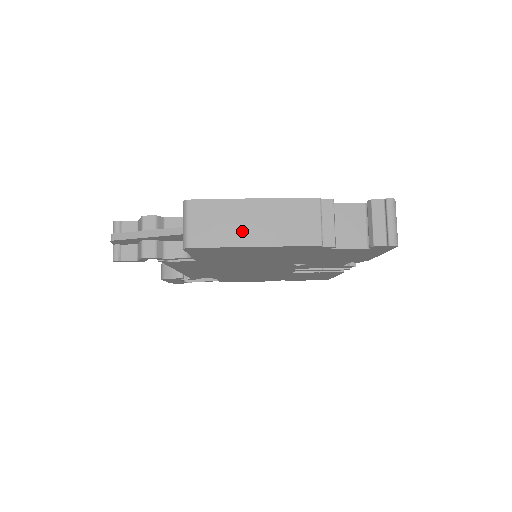
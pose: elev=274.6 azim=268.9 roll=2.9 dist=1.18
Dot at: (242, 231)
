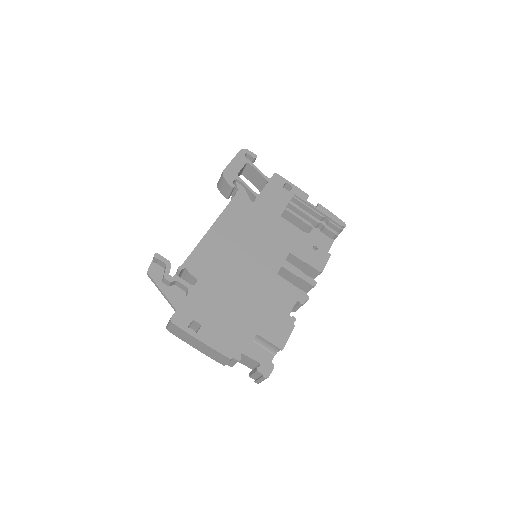
Dot at: (192, 343)
